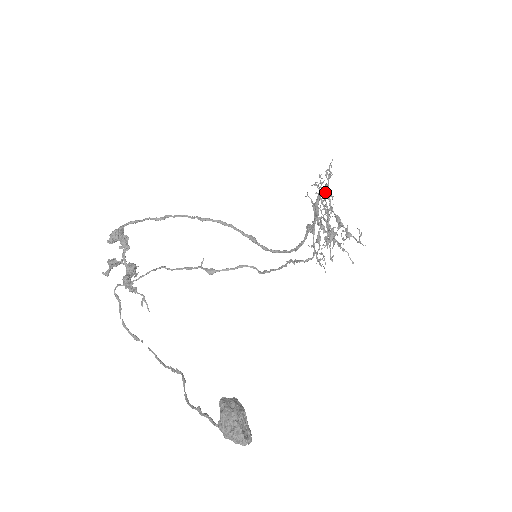
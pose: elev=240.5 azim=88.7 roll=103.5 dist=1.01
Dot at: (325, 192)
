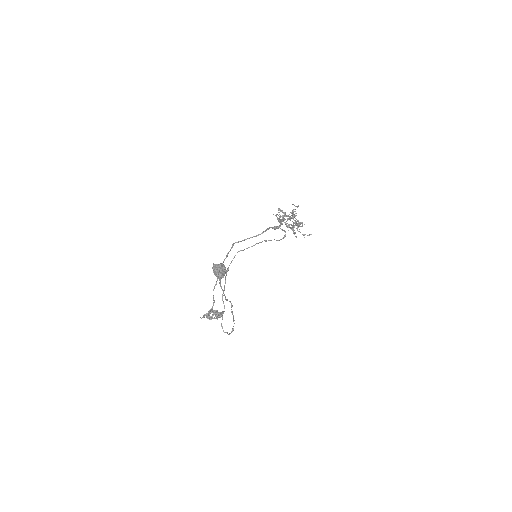
Dot at: occluded
